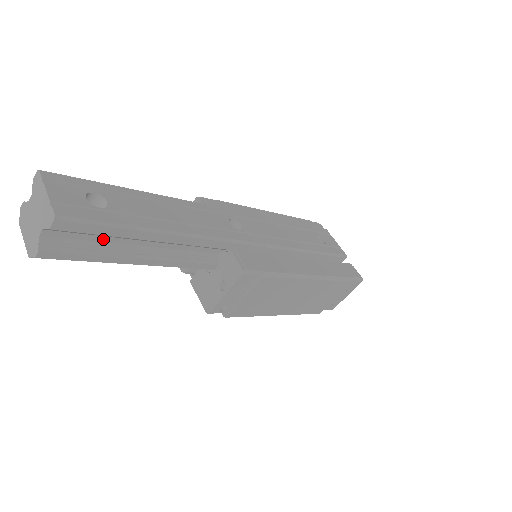
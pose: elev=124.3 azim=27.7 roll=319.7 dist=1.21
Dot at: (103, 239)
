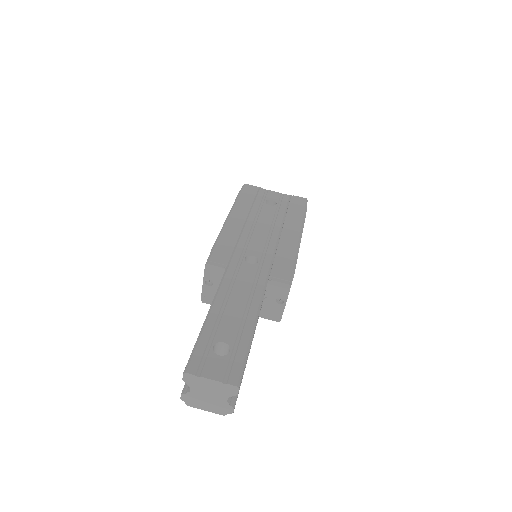
Dot at: occluded
